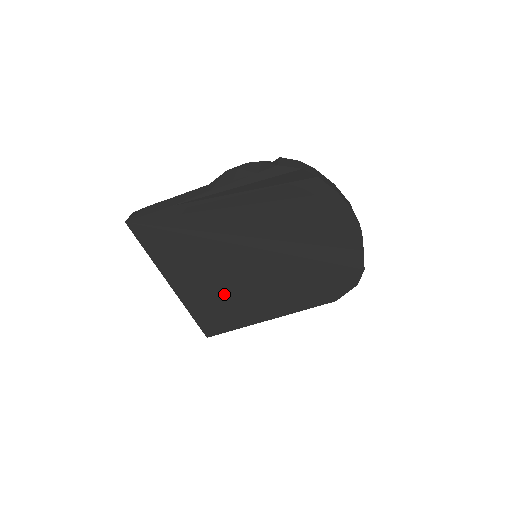
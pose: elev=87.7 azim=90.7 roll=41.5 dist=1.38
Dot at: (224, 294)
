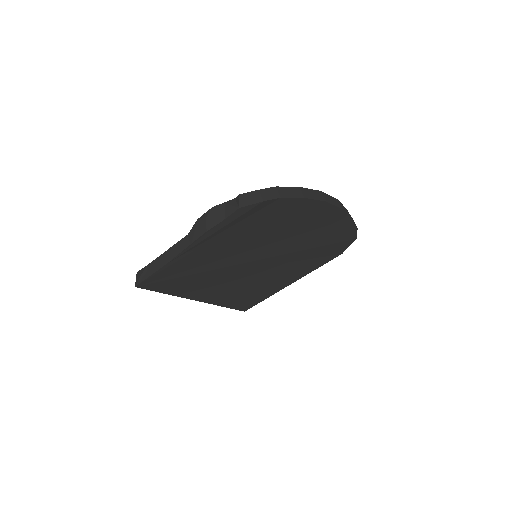
Dot at: (243, 287)
